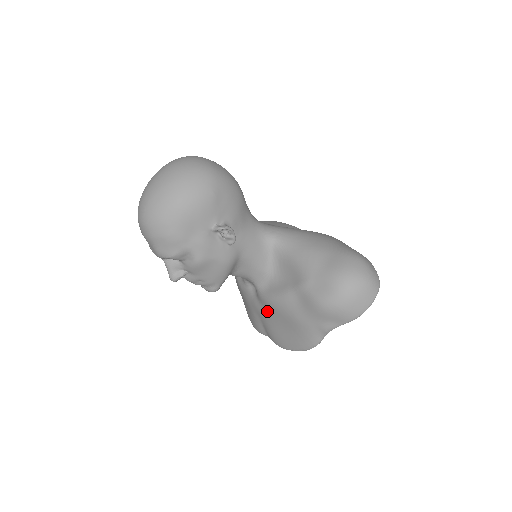
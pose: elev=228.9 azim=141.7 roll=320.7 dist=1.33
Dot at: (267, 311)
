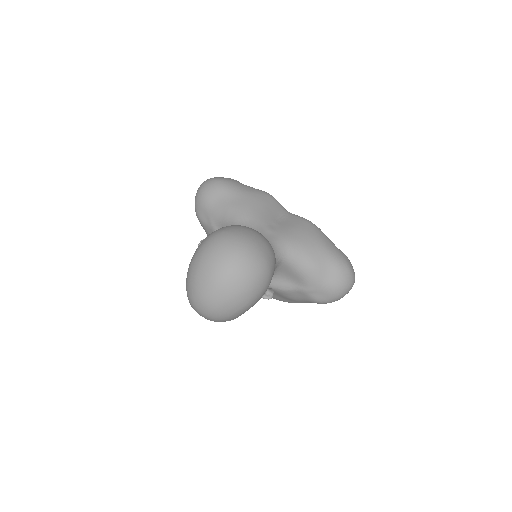
Dot at: occluded
